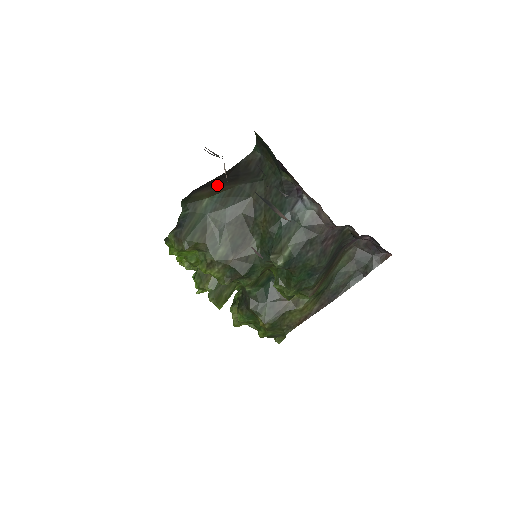
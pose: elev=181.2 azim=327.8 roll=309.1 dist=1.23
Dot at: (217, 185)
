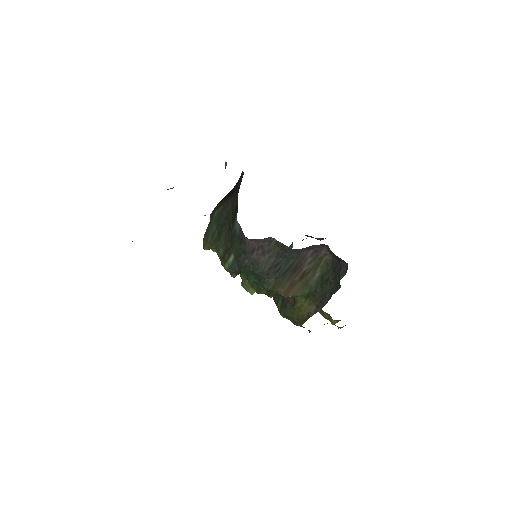
Dot at: (224, 199)
